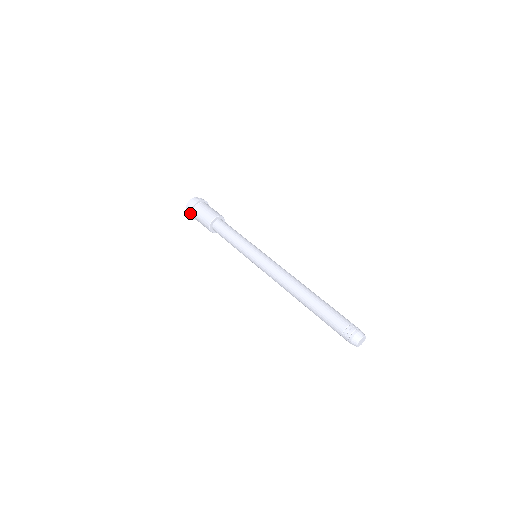
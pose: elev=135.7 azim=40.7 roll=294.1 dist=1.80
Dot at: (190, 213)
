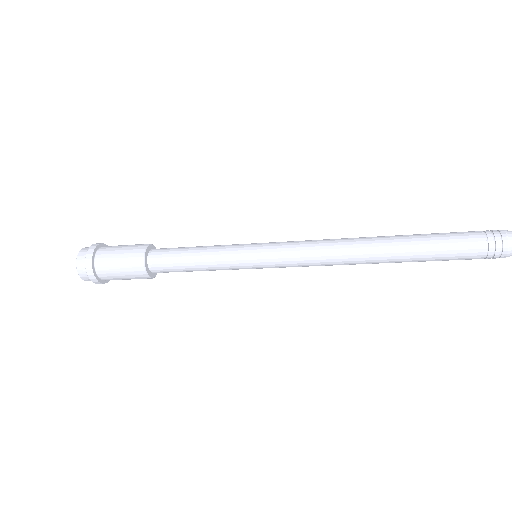
Dot at: (91, 268)
